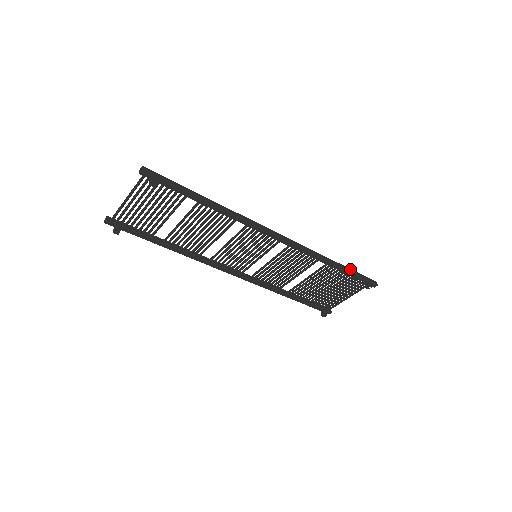
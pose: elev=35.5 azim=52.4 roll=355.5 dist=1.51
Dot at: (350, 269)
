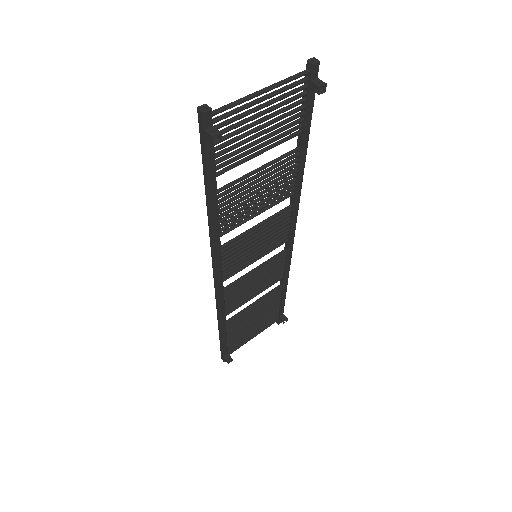
Dot at: occluded
